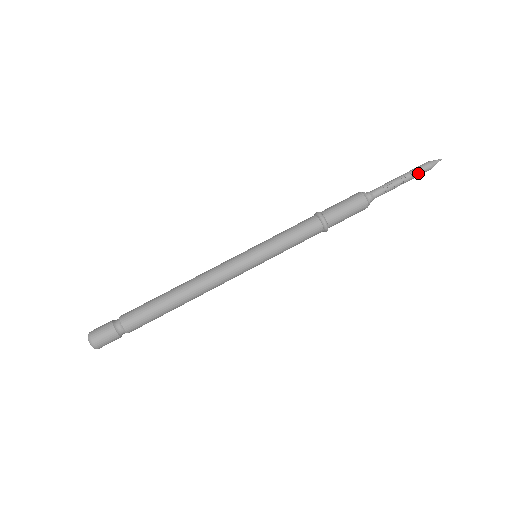
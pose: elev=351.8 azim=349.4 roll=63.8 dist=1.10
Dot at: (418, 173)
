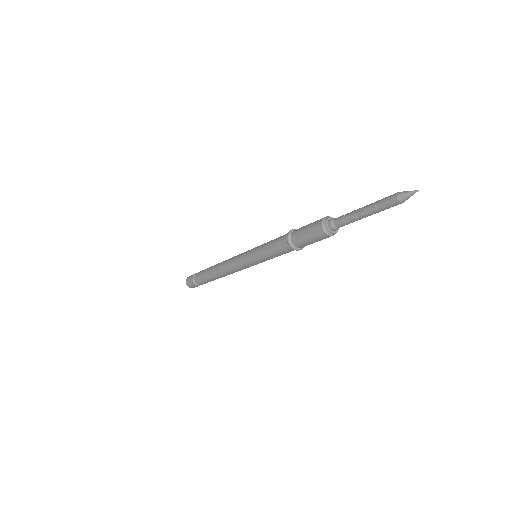
Dot at: (381, 206)
